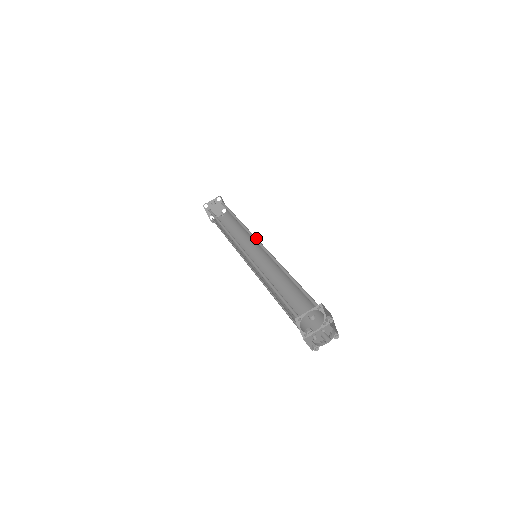
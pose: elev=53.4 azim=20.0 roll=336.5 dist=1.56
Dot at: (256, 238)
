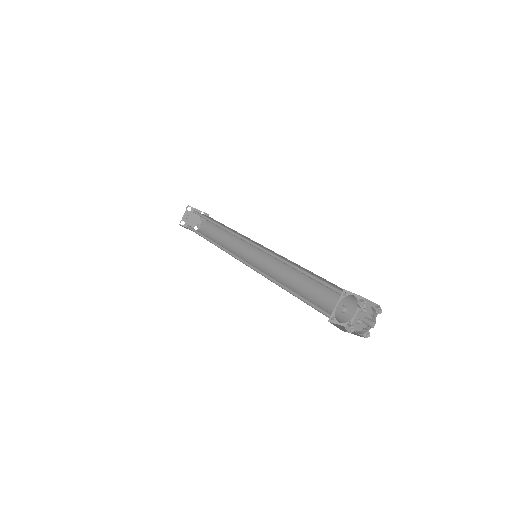
Dot at: (245, 238)
